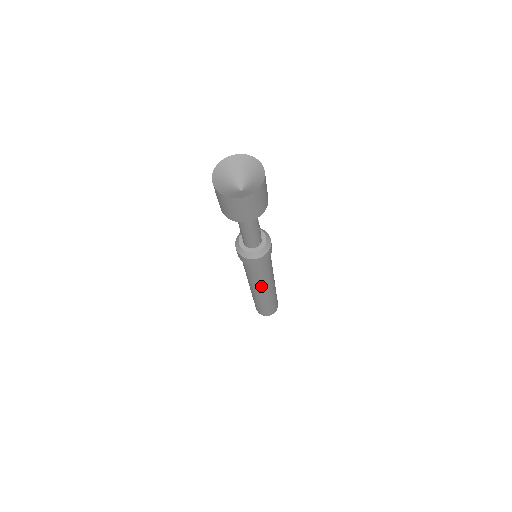
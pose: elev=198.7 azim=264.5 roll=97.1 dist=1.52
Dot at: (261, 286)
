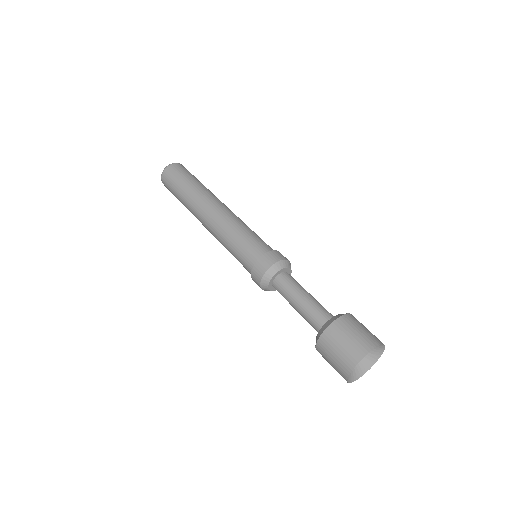
Dot at: occluded
